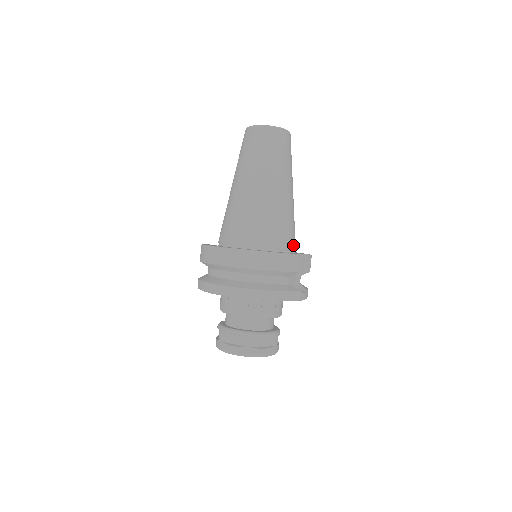
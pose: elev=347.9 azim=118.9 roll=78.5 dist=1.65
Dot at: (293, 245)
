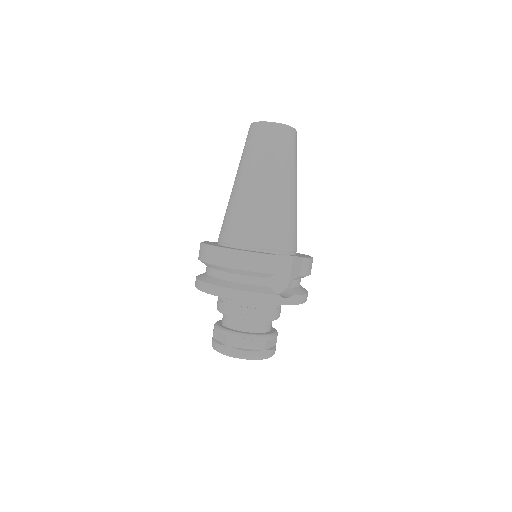
Dot at: (283, 246)
